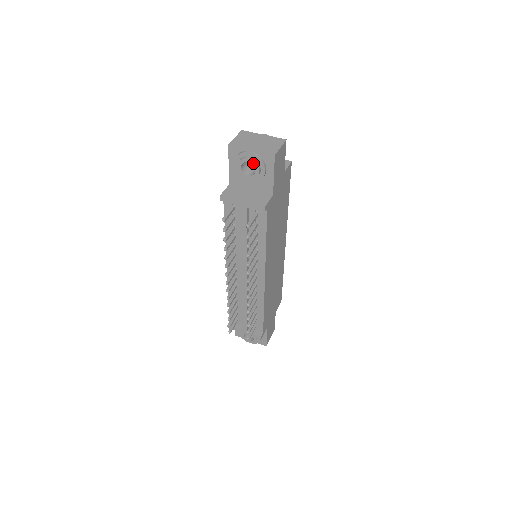
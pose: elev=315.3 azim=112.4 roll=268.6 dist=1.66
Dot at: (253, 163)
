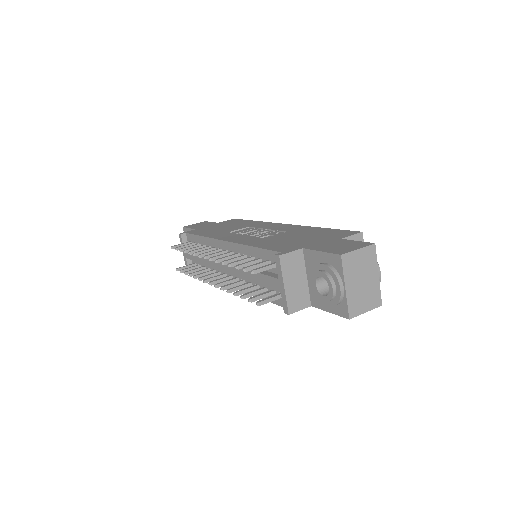
Dot at: (330, 295)
